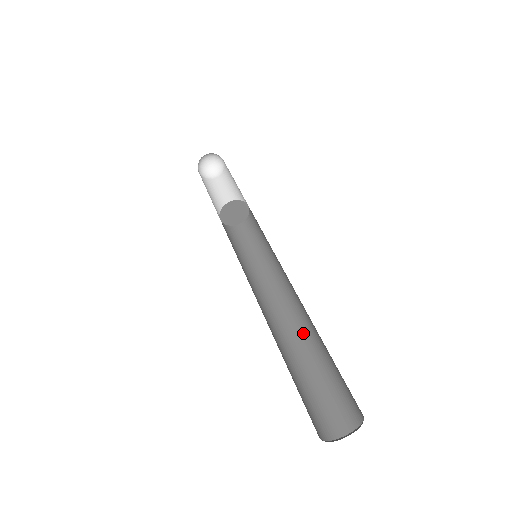
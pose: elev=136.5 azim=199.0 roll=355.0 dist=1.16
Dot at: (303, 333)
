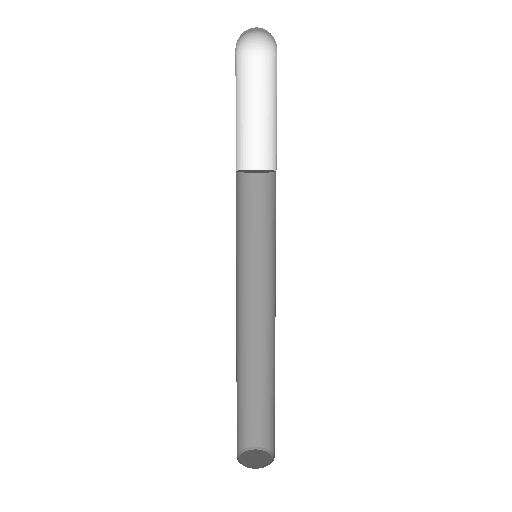
Dot at: (261, 353)
